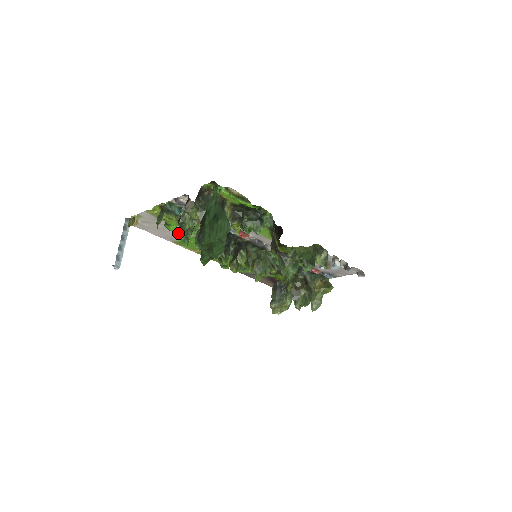
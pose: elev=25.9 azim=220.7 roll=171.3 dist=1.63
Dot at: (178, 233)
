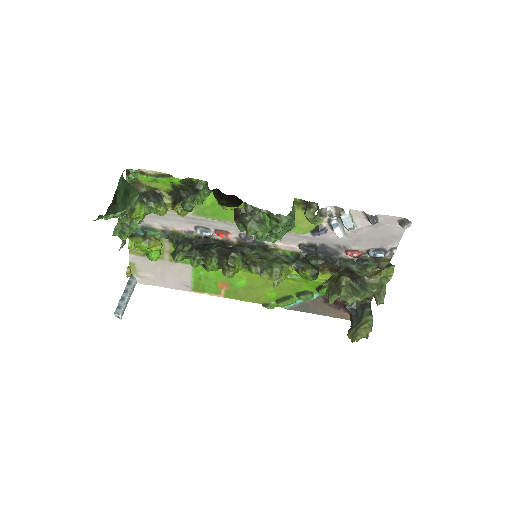
Dot at: (115, 232)
